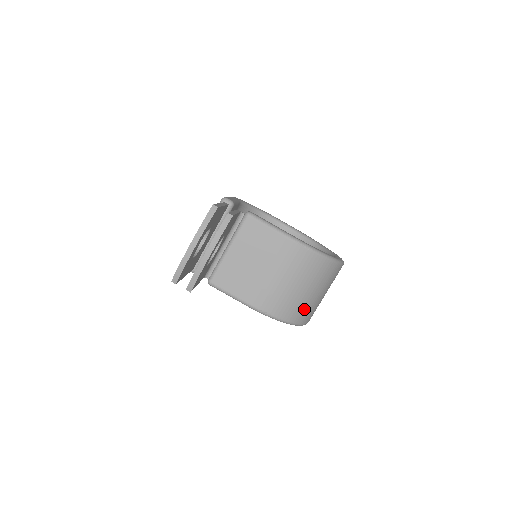
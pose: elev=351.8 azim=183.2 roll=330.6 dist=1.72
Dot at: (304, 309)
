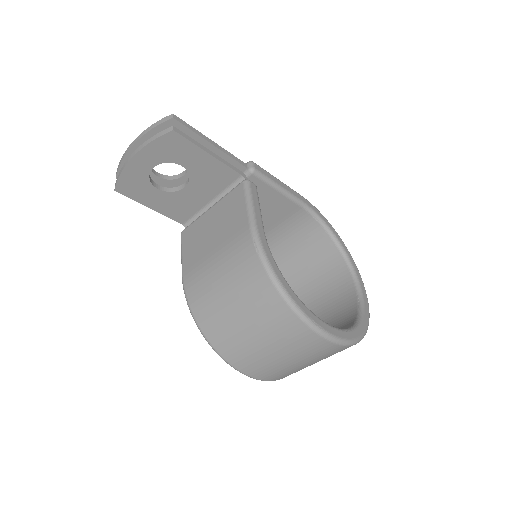
Dot at: (226, 333)
